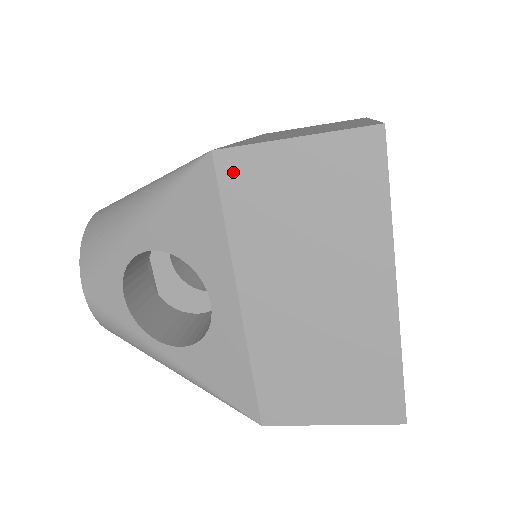
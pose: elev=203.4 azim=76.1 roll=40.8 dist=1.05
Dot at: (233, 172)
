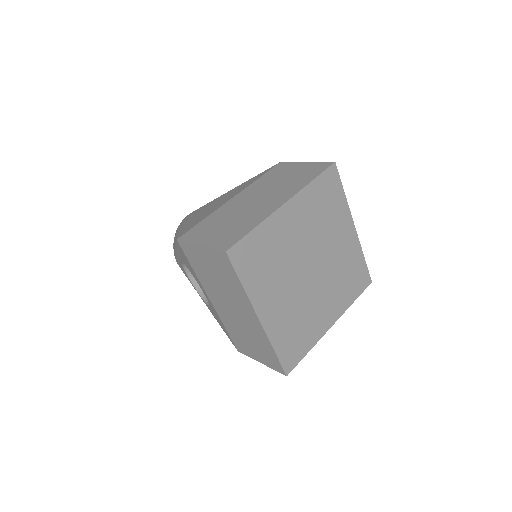
Dot at: (187, 250)
